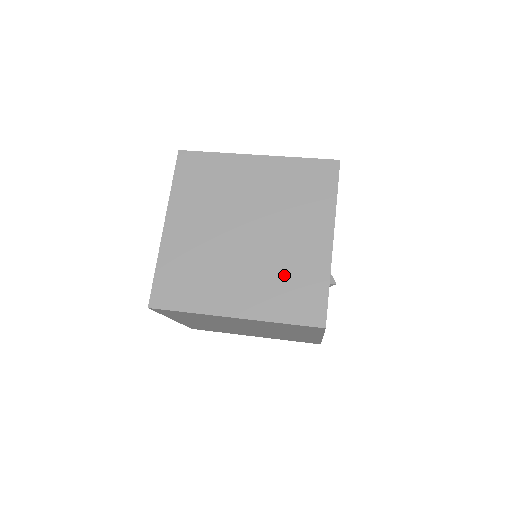
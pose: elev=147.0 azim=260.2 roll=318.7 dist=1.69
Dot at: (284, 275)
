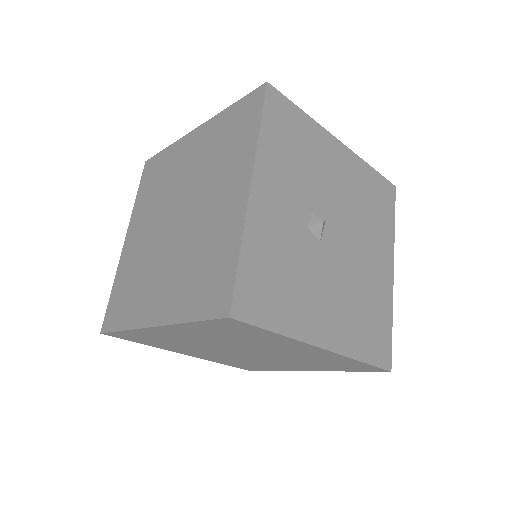
Dot at: occluded
